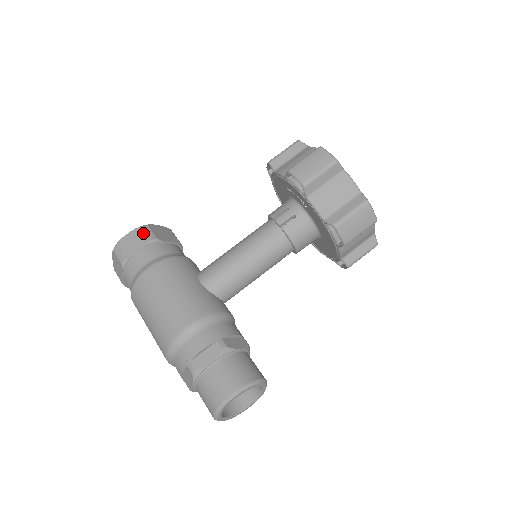
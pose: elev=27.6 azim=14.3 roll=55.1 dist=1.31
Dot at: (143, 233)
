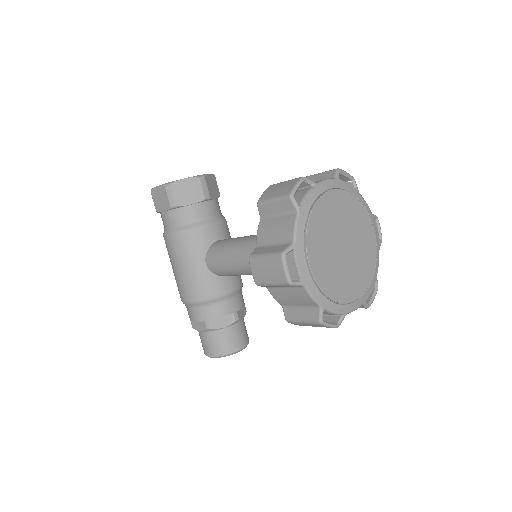
Dot at: (166, 195)
